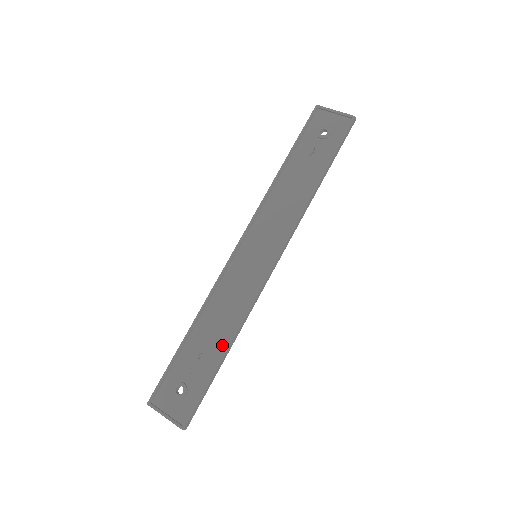
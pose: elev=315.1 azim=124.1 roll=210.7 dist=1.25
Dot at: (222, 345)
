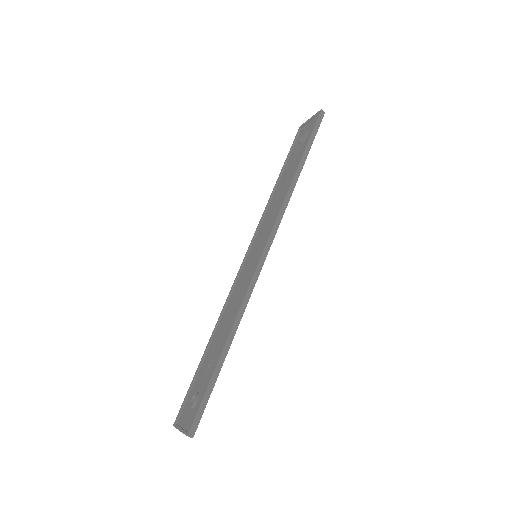
Dot at: occluded
